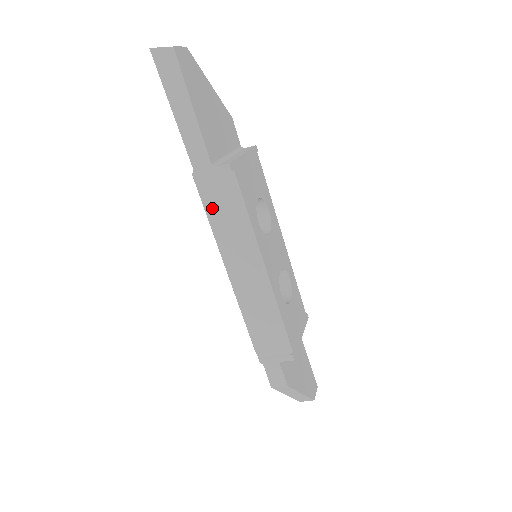
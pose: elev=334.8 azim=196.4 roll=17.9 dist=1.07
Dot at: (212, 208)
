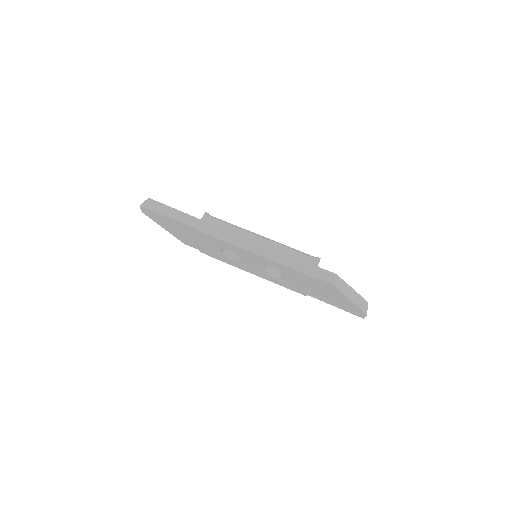
Dot at: (216, 234)
